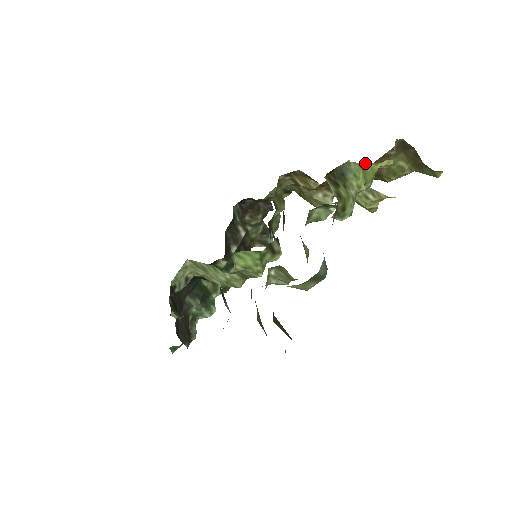
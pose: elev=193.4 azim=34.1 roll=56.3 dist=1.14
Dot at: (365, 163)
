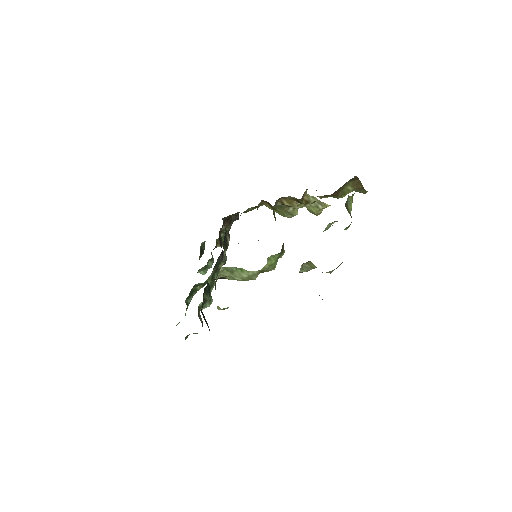
Dot at: (352, 195)
